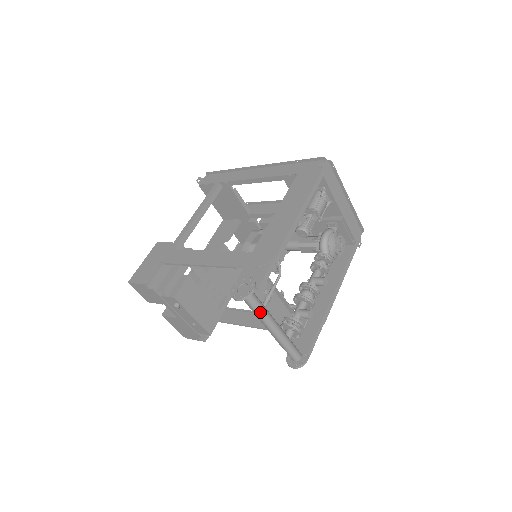
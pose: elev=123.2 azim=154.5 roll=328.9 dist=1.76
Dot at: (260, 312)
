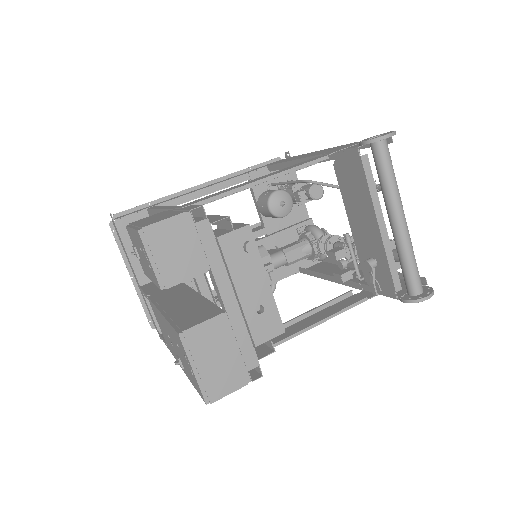
Dot at: (395, 178)
